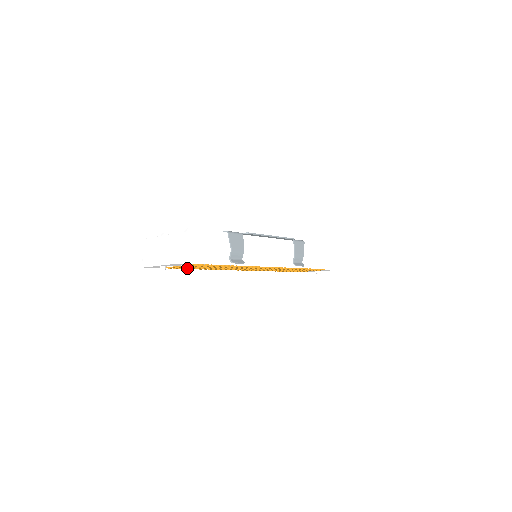
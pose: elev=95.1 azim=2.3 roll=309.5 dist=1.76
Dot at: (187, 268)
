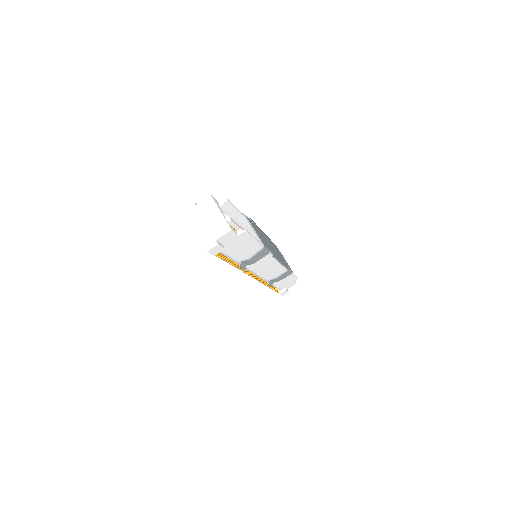
Dot at: occluded
